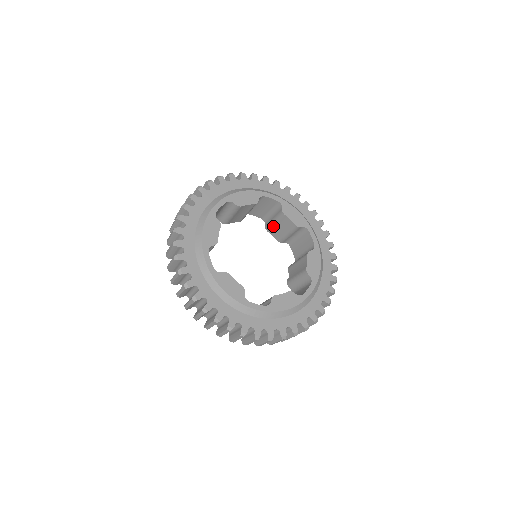
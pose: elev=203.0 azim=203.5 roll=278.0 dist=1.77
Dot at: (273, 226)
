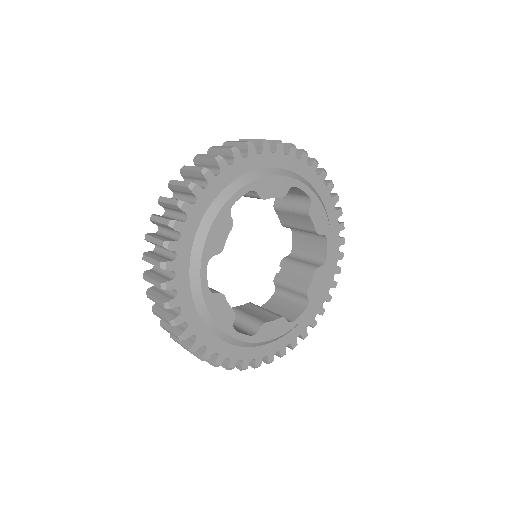
Dot at: (286, 212)
